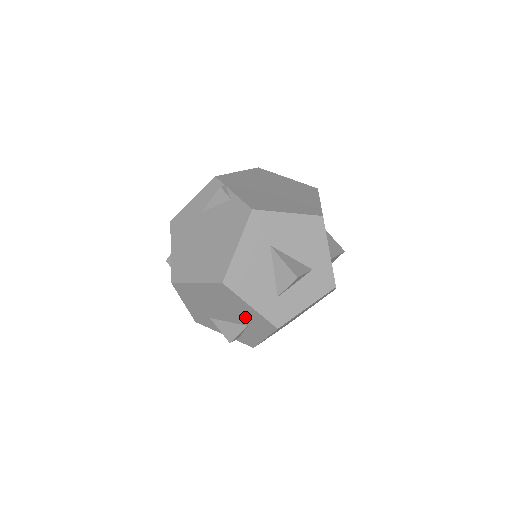
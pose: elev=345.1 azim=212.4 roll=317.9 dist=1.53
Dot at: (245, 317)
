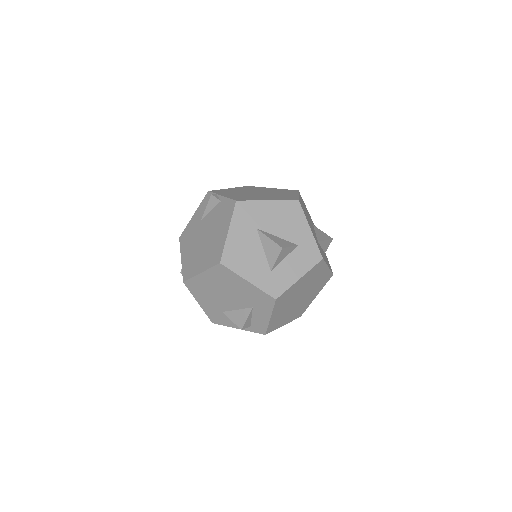
Dot at: (248, 297)
